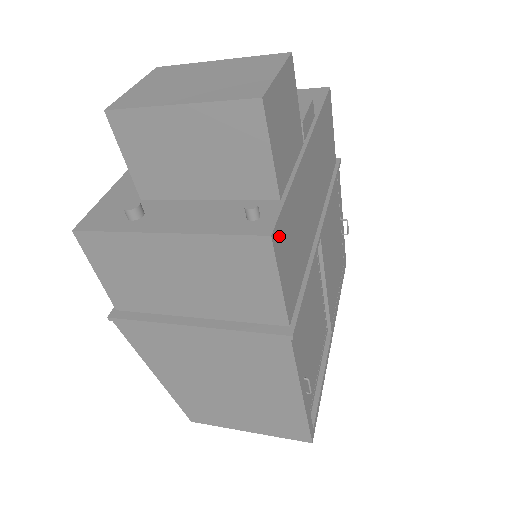
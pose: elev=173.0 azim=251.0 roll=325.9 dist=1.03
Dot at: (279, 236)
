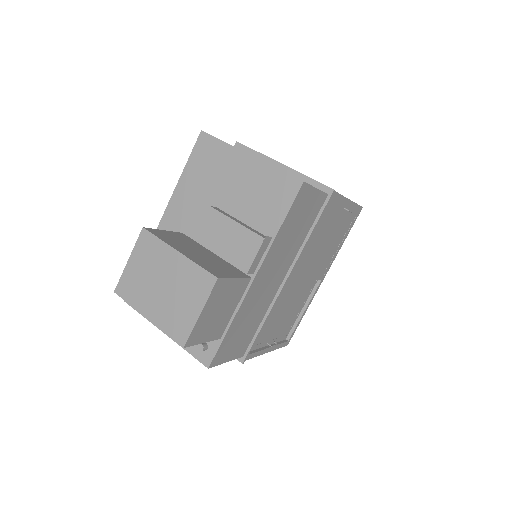
Dot at: (219, 357)
